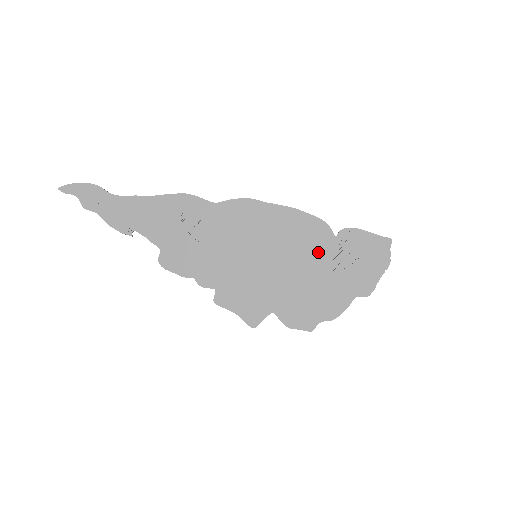
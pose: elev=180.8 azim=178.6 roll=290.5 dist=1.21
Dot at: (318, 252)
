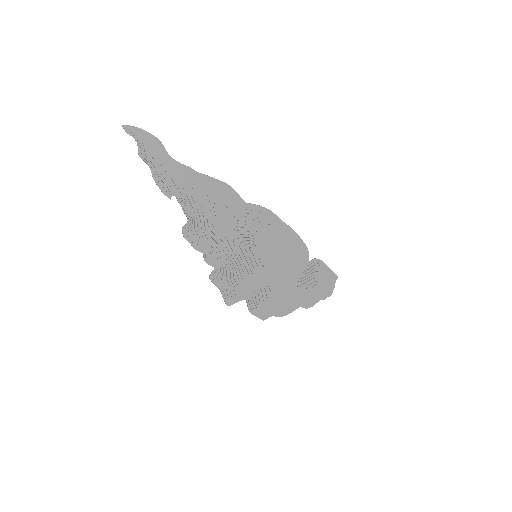
Dot at: (297, 270)
